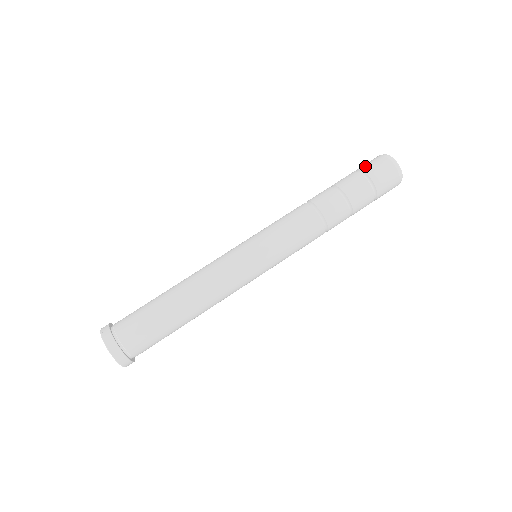
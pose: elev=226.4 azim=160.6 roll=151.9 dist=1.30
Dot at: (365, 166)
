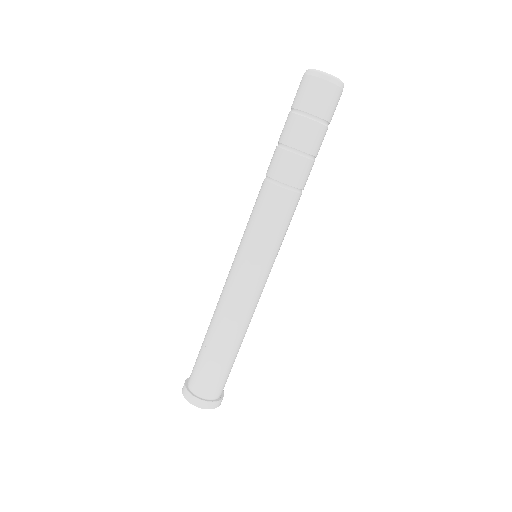
Dot at: (305, 103)
